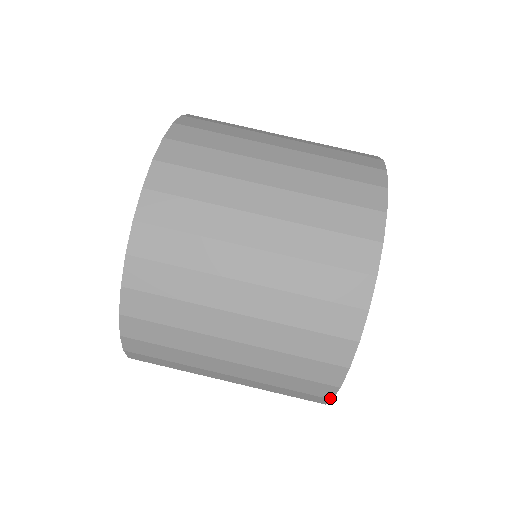
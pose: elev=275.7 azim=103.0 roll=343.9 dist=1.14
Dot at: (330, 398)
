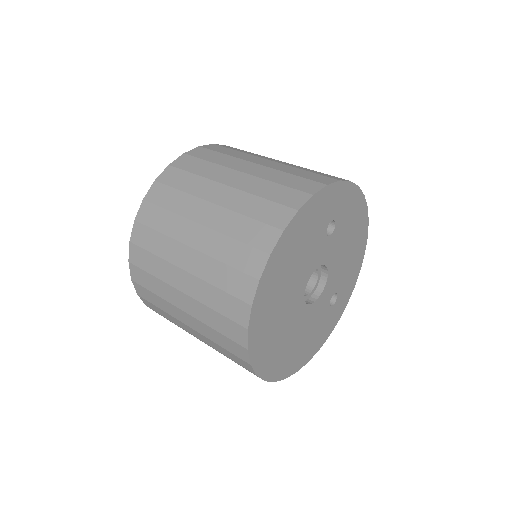
Dot at: (258, 277)
